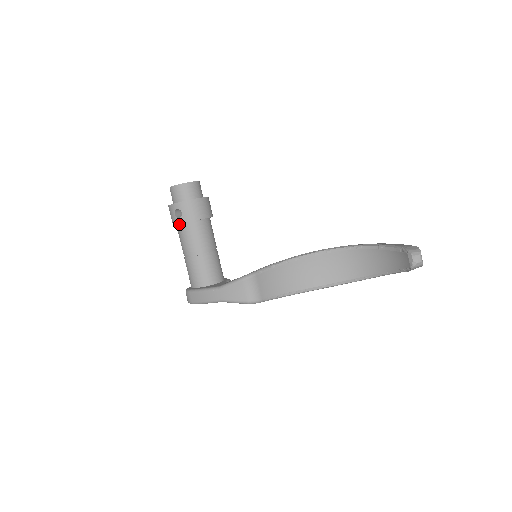
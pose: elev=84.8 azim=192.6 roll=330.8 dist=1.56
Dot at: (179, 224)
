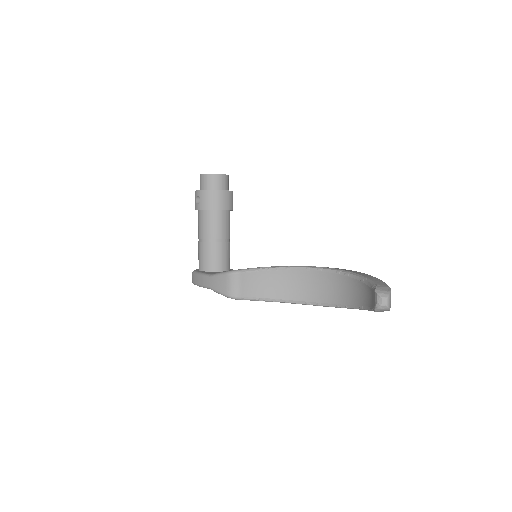
Dot at: (199, 210)
